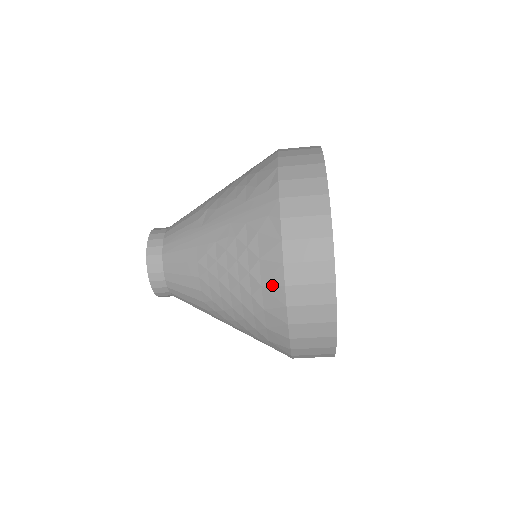
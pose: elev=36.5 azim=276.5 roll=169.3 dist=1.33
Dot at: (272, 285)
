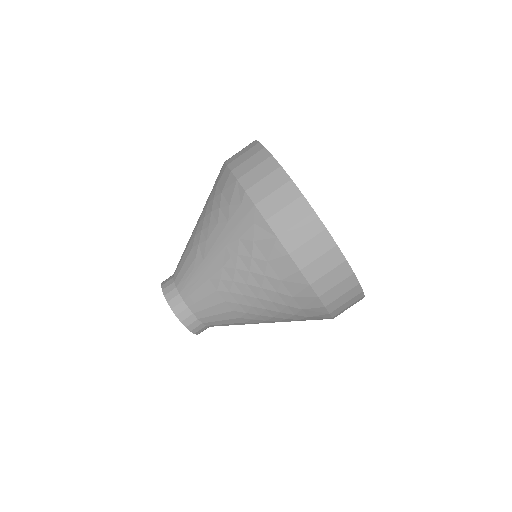
Dot at: (289, 275)
